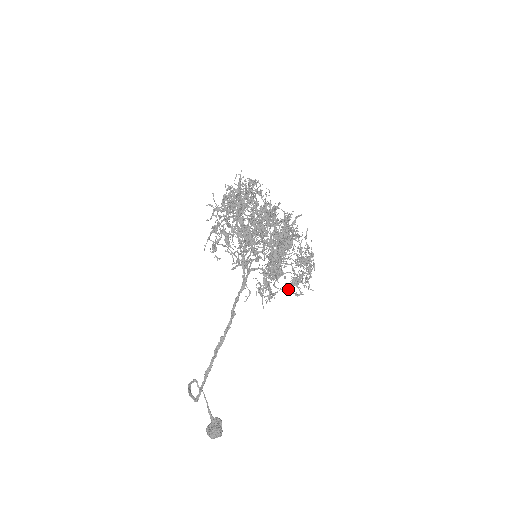
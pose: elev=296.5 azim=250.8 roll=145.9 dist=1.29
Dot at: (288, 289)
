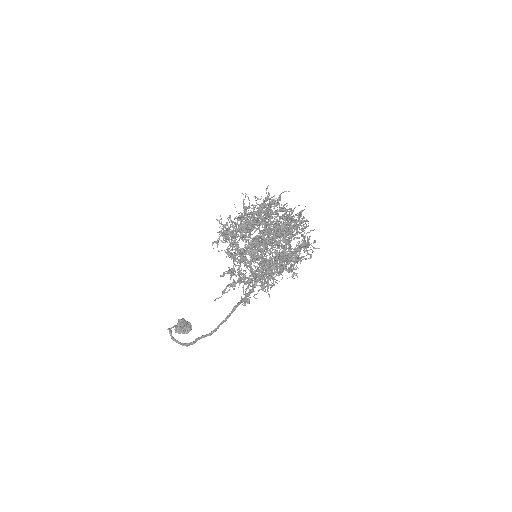
Dot at: occluded
